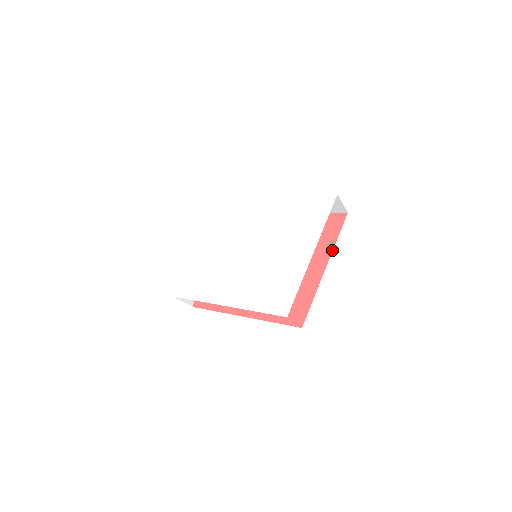
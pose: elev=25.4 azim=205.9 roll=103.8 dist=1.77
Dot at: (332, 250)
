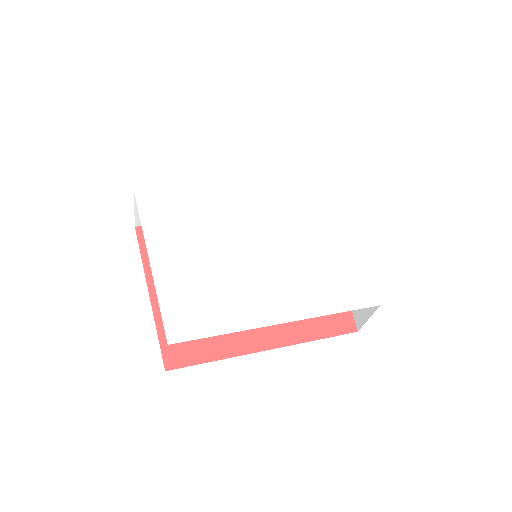
Dot at: occluded
